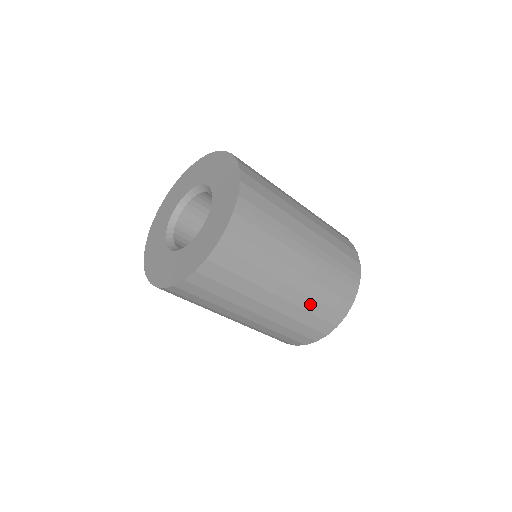
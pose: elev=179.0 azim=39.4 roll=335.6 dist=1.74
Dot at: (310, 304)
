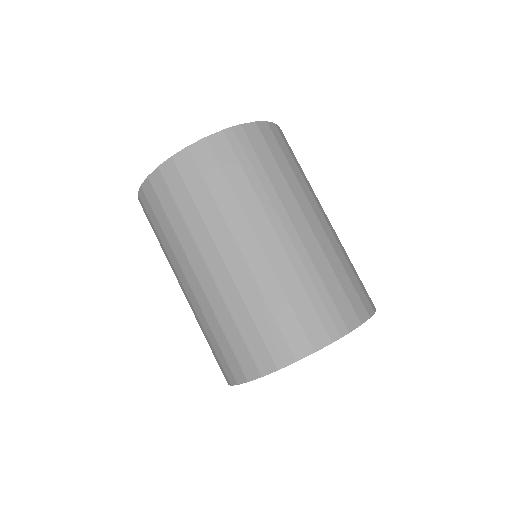
Dot at: (255, 300)
